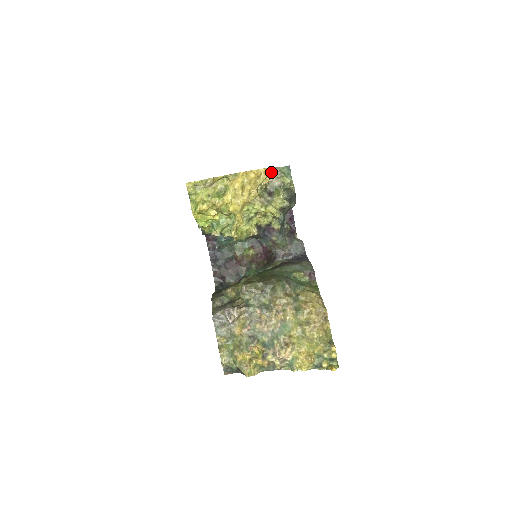
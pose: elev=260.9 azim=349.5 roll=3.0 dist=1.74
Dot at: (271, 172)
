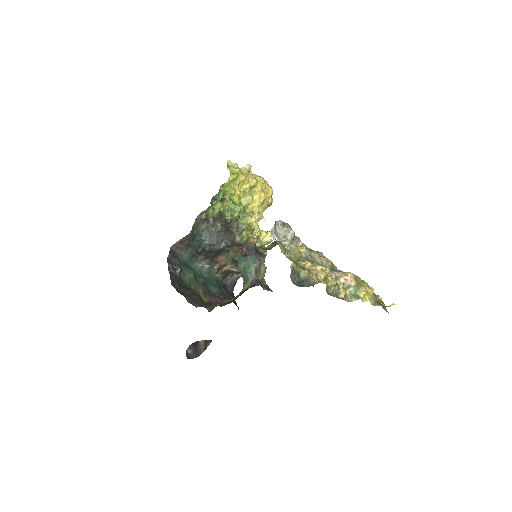
Dot at: occluded
